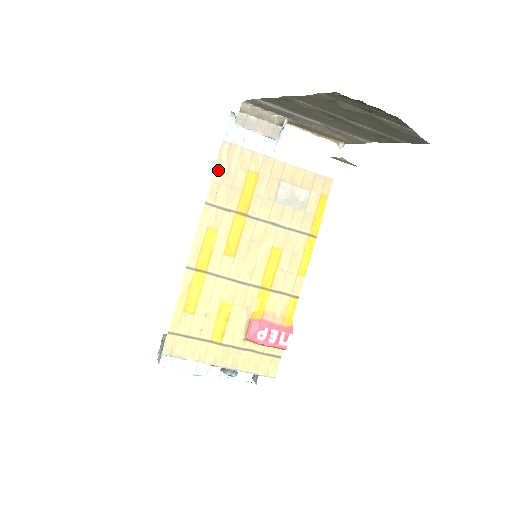
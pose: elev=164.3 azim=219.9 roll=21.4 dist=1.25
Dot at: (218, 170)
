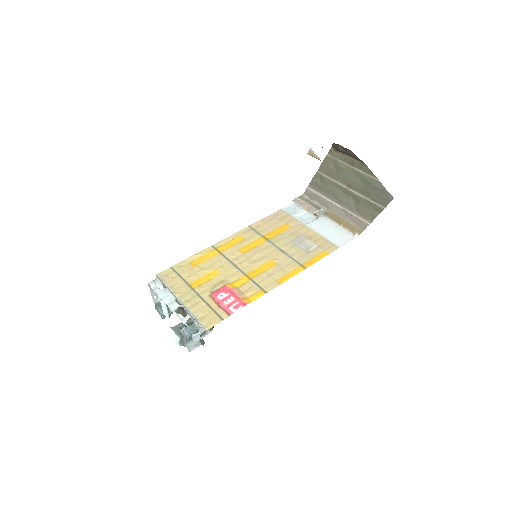
Dot at: (268, 218)
